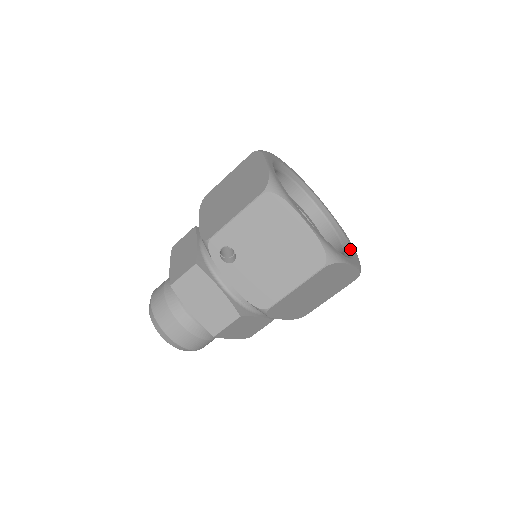
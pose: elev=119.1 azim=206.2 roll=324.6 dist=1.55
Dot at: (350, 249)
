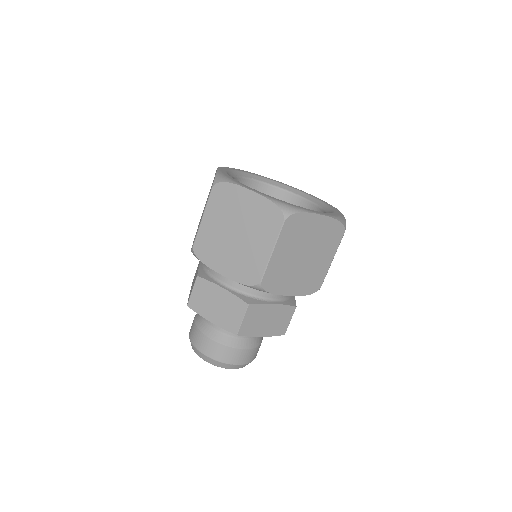
Dot at: occluded
